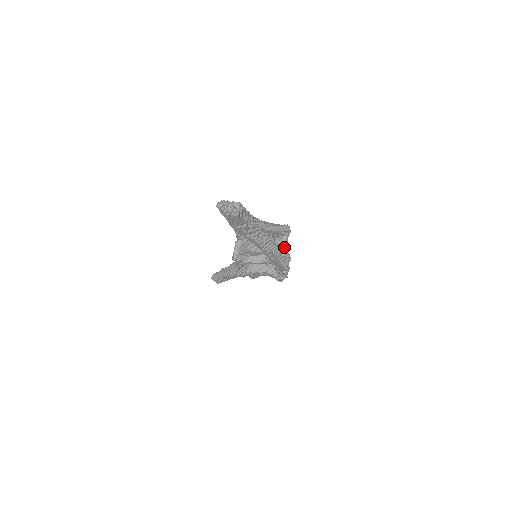
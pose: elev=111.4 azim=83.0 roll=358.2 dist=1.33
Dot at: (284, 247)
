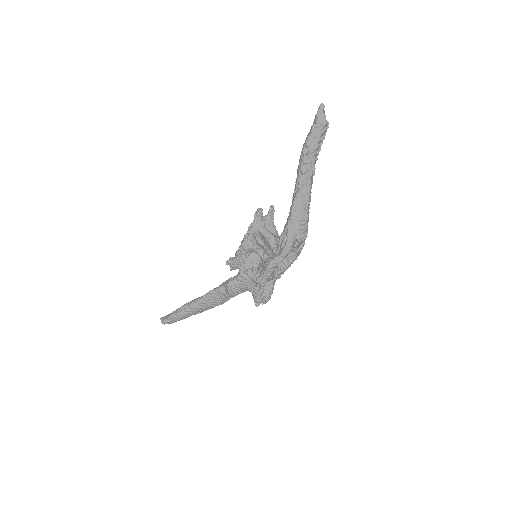
Dot at: (295, 241)
